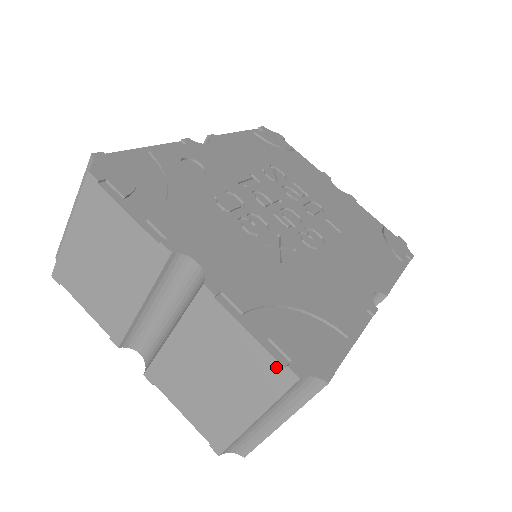
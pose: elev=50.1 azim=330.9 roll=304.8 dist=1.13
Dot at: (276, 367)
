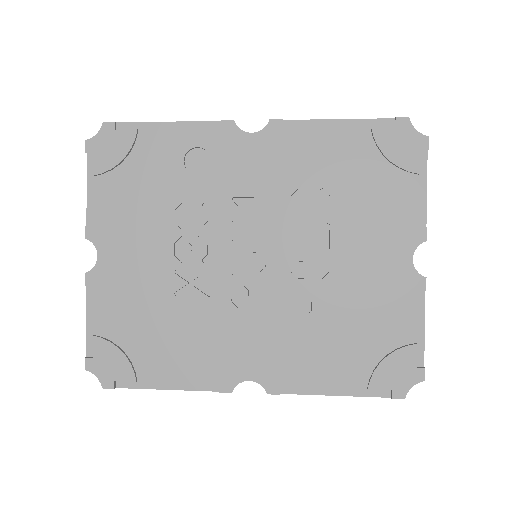
Dot at: (89, 351)
